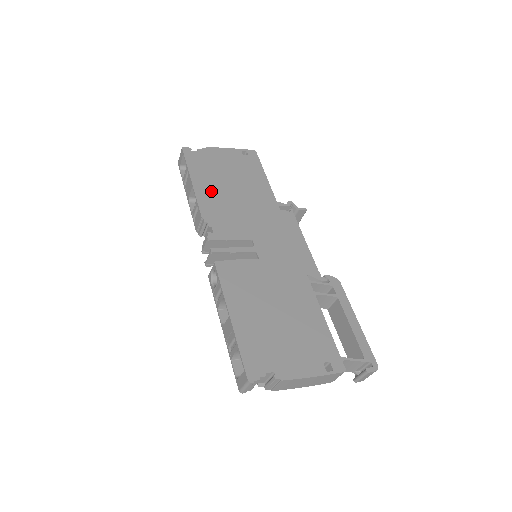
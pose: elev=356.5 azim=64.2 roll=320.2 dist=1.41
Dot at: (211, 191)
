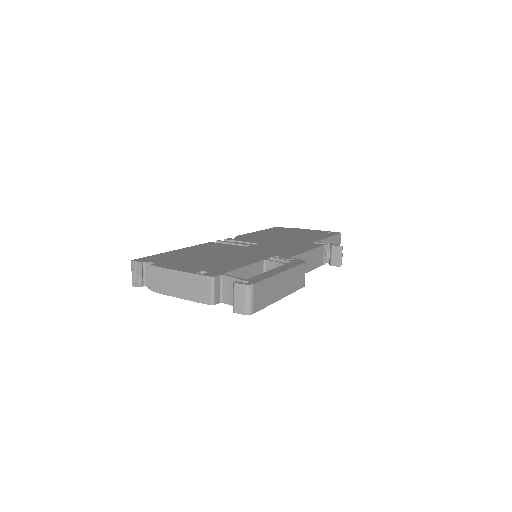
Dot at: (265, 234)
